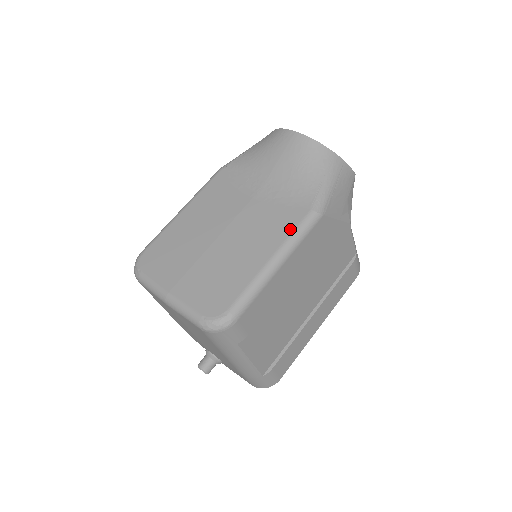
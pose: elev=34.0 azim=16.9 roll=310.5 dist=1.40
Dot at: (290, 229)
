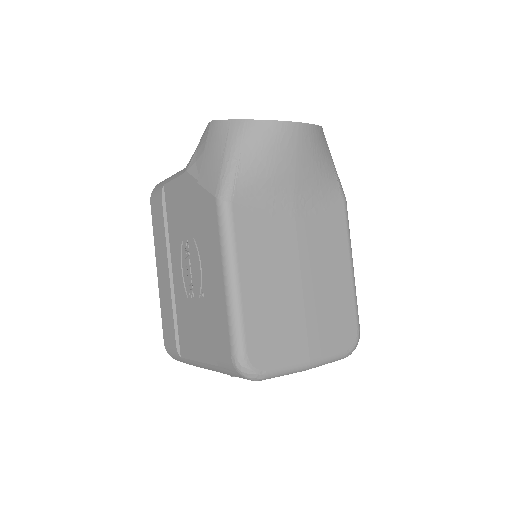
Dot at: (344, 230)
